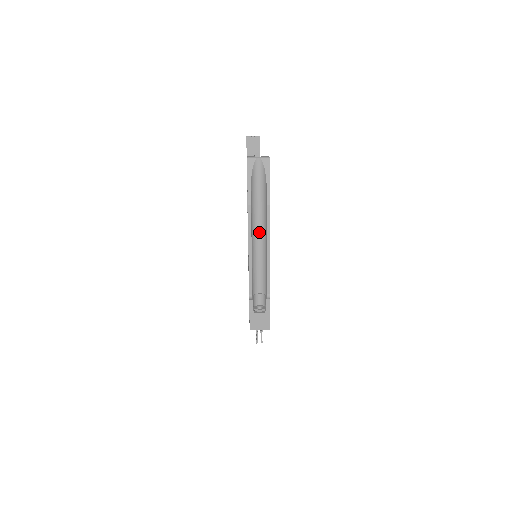
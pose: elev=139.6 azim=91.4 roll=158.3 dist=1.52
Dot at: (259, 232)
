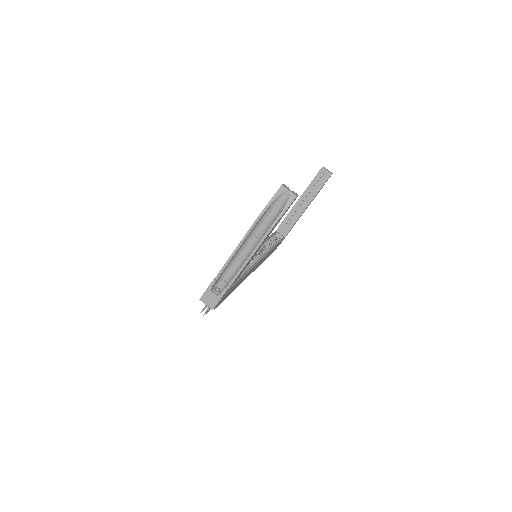
Dot at: (254, 240)
